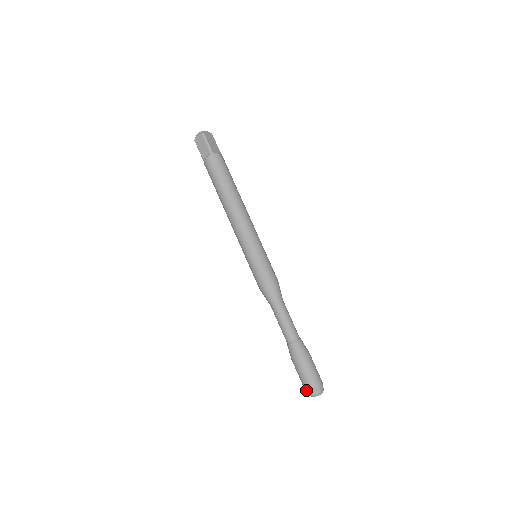
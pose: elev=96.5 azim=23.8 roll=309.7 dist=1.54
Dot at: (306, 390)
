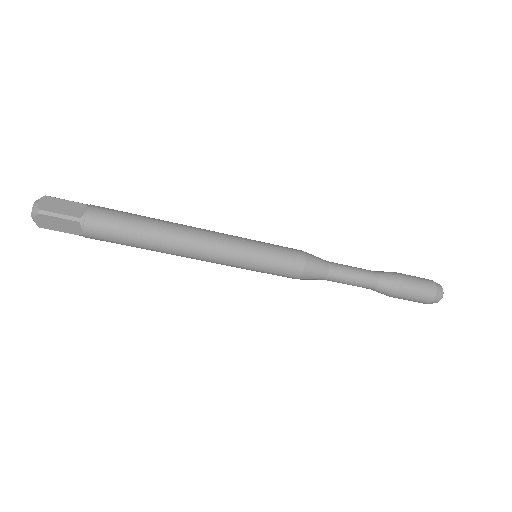
Dot at: occluded
